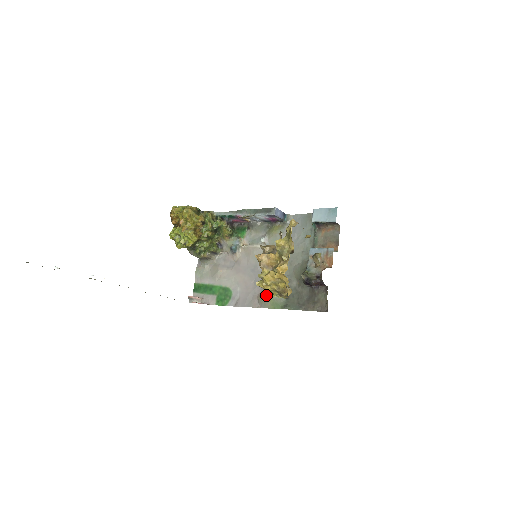
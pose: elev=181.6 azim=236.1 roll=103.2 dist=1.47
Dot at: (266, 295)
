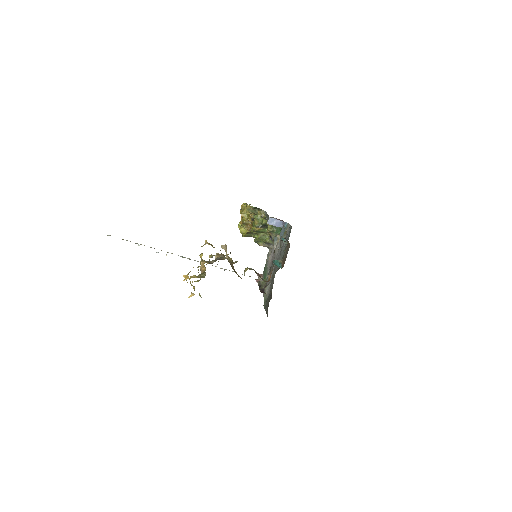
Dot at: (264, 289)
